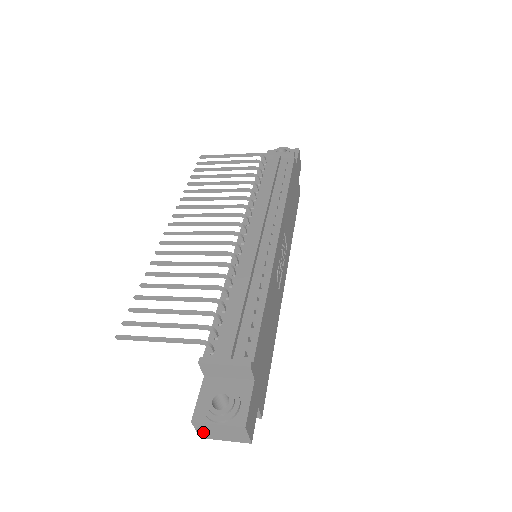
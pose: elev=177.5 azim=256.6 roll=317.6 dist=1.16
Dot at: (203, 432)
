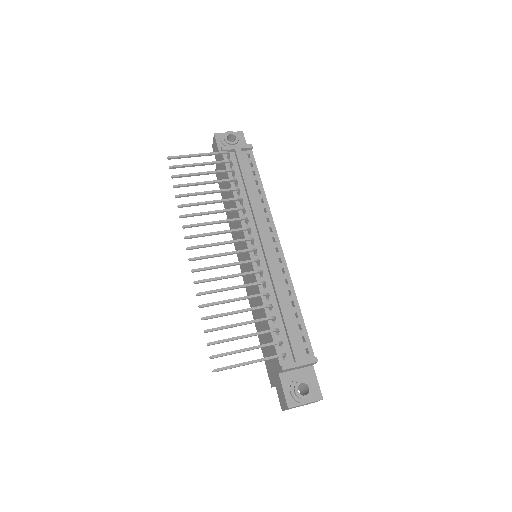
Dot at: occluded
